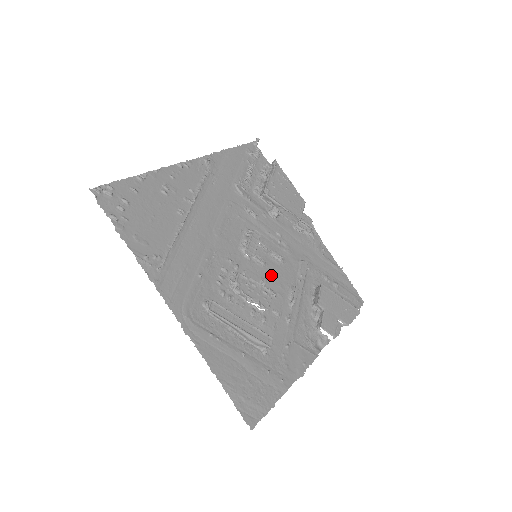
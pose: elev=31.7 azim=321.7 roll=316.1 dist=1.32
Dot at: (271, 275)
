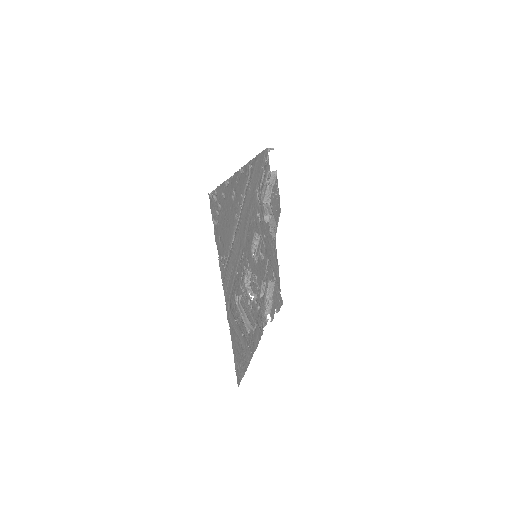
Dot at: (258, 271)
